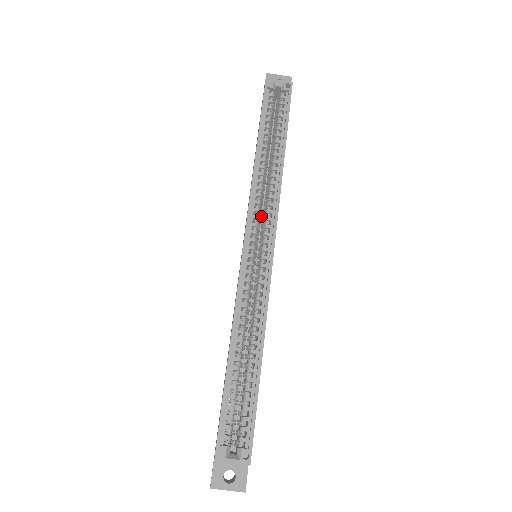
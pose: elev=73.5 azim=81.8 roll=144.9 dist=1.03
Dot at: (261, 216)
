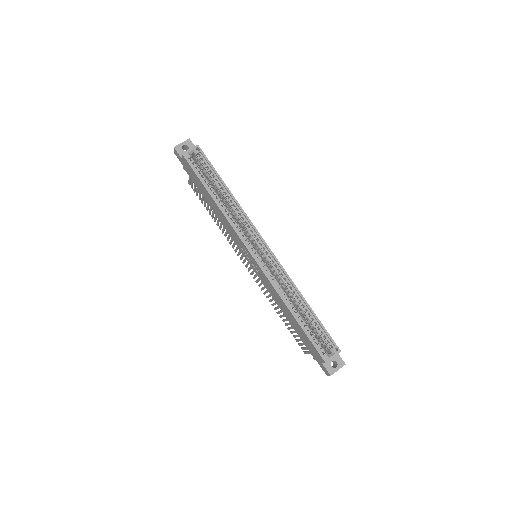
Dot at: occluded
